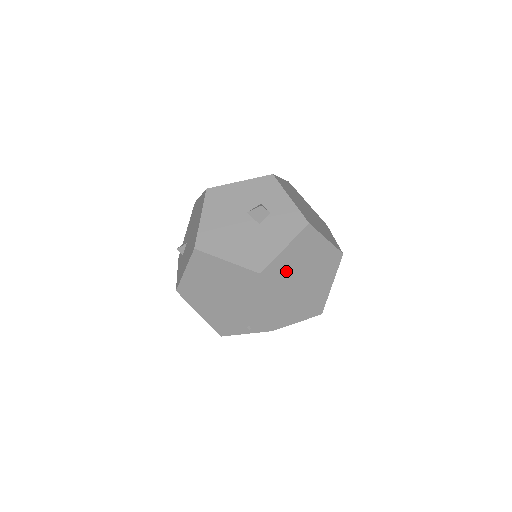
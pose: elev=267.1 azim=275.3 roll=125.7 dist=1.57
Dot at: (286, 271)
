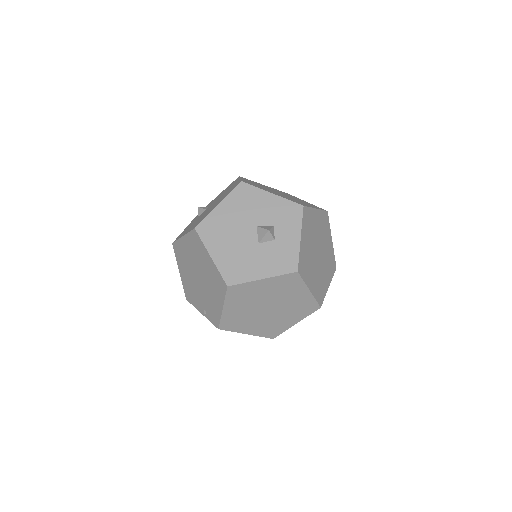
Dot at: (254, 295)
